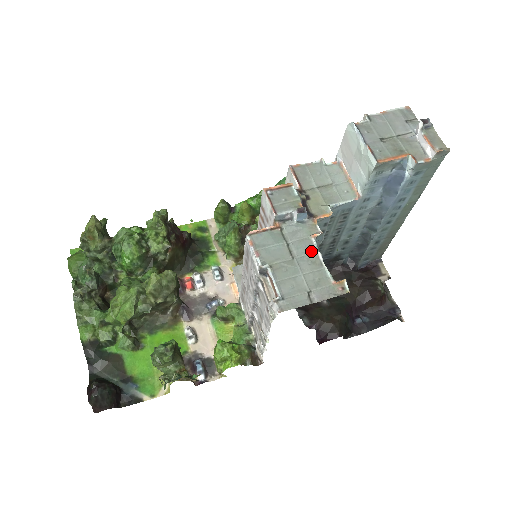
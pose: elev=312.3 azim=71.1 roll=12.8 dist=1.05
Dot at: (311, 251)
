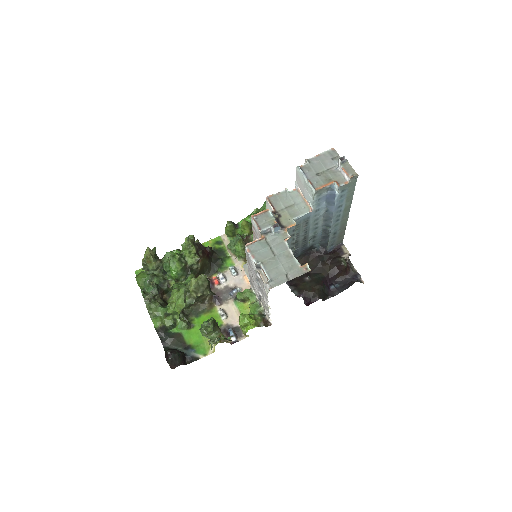
Dot at: (285, 249)
